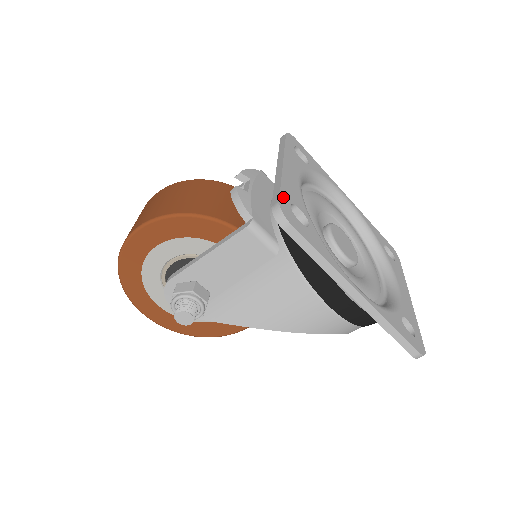
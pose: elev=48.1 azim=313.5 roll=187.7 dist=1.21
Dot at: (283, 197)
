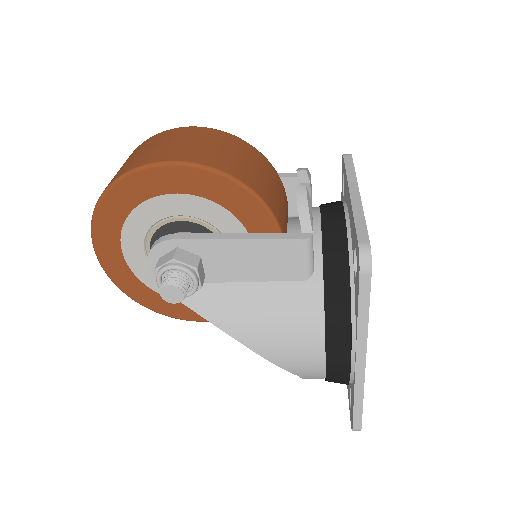
Dot at: (368, 237)
